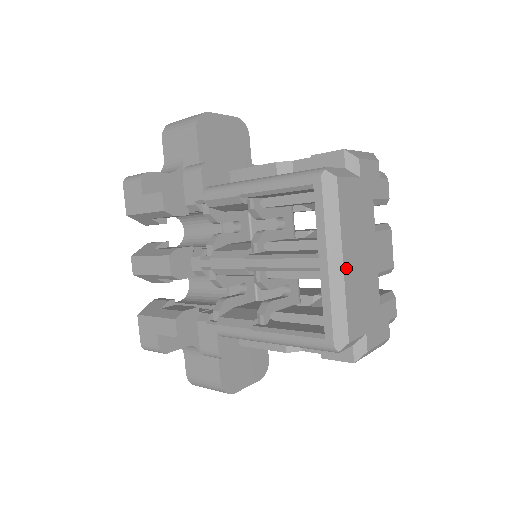
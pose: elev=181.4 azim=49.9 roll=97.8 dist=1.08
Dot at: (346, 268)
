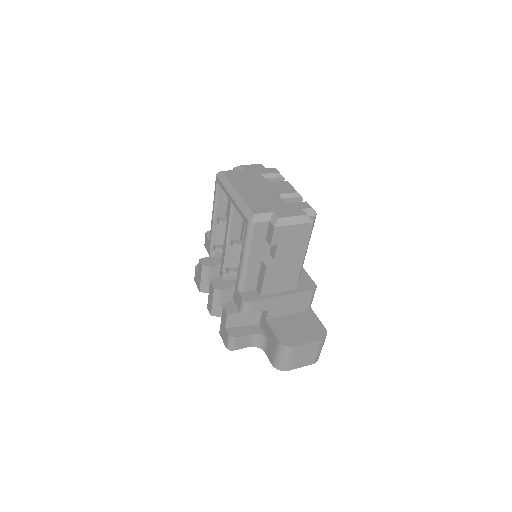
Dot at: (241, 193)
